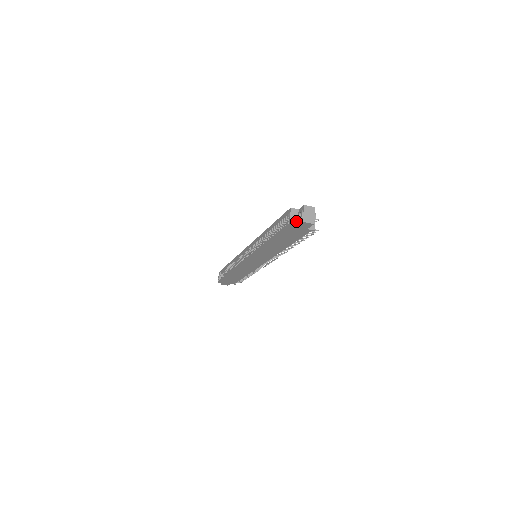
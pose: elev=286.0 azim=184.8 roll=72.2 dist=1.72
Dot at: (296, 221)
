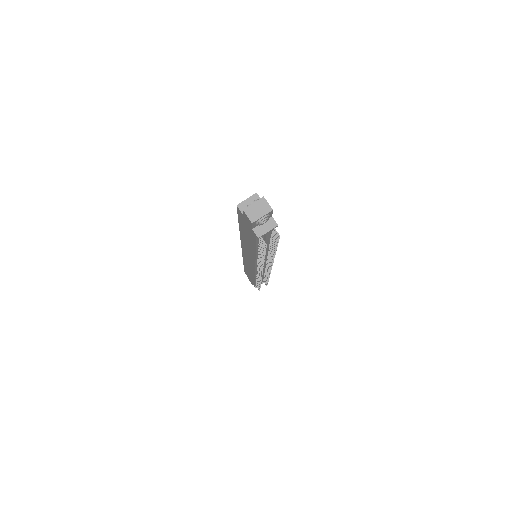
Dot at: occluded
